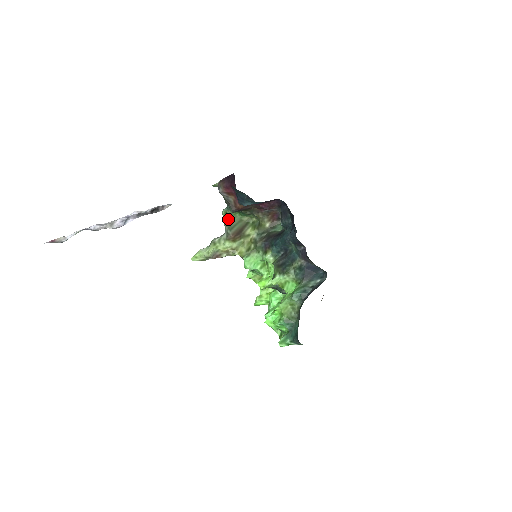
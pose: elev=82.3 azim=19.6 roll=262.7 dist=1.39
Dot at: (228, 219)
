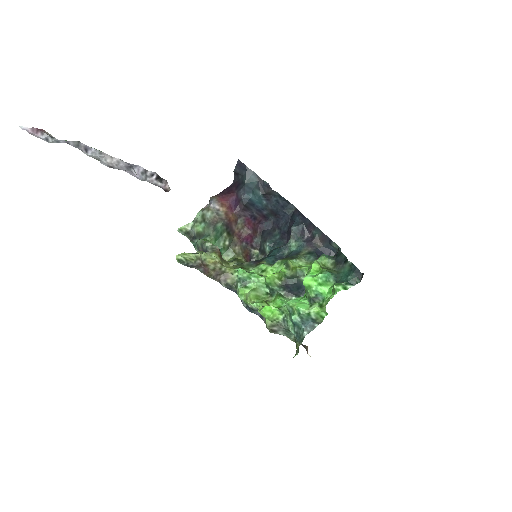
Dot at: occluded
